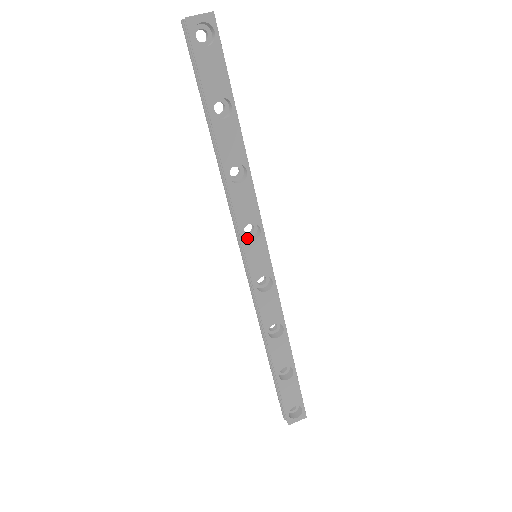
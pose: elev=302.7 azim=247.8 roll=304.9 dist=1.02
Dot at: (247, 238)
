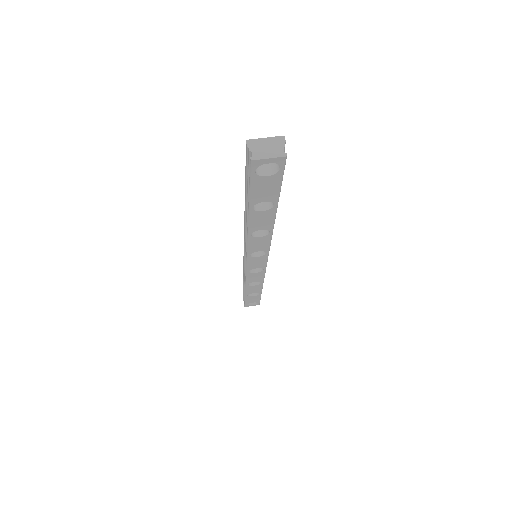
Dot at: occluded
